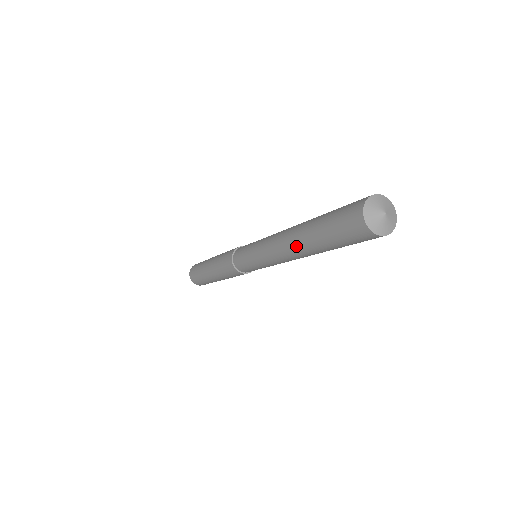
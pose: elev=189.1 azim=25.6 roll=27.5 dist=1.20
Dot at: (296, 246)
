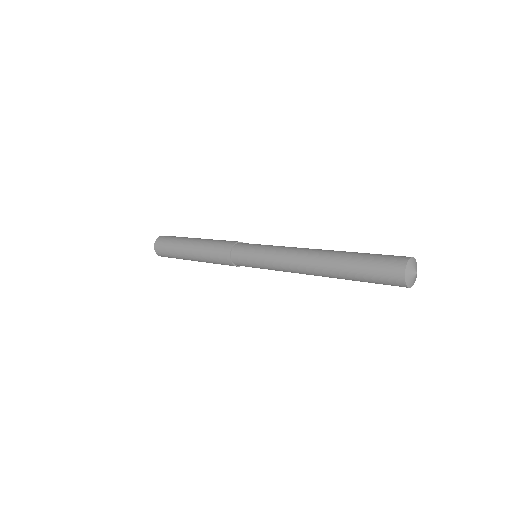
Dot at: (321, 266)
